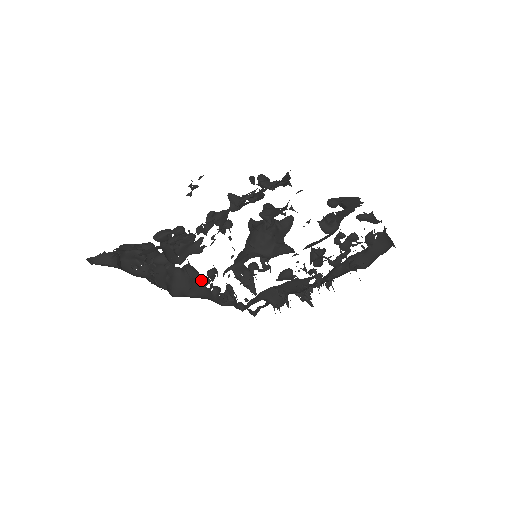
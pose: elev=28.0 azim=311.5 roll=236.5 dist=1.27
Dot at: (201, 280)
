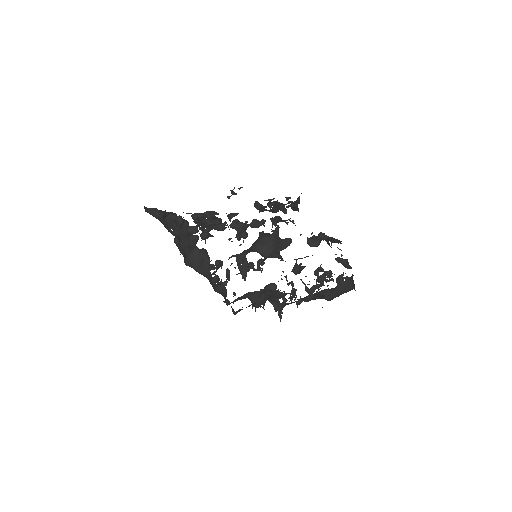
Dot at: (209, 264)
